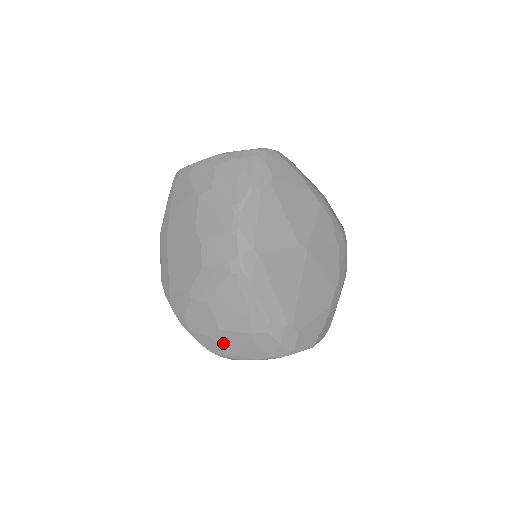
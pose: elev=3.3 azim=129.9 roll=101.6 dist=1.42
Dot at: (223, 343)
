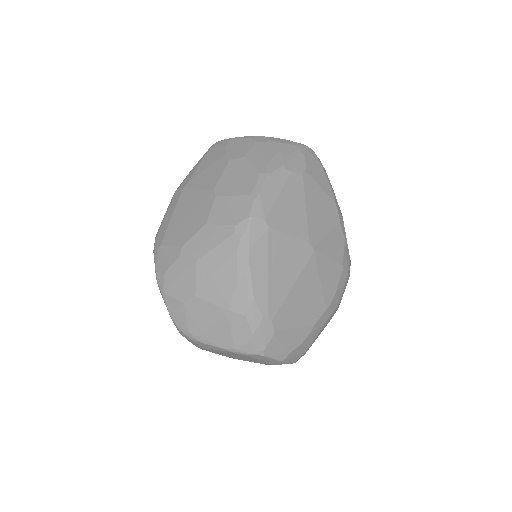
Dot at: (193, 315)
